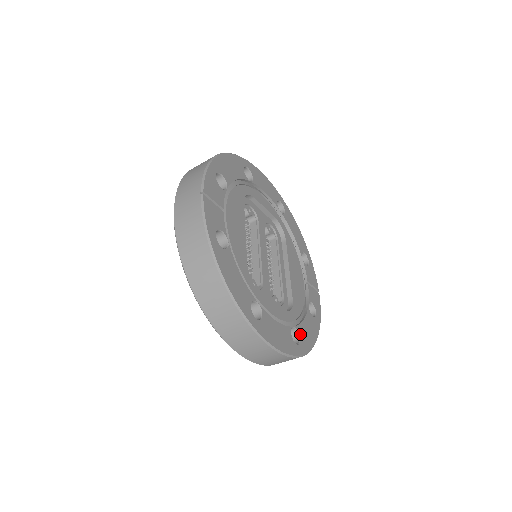
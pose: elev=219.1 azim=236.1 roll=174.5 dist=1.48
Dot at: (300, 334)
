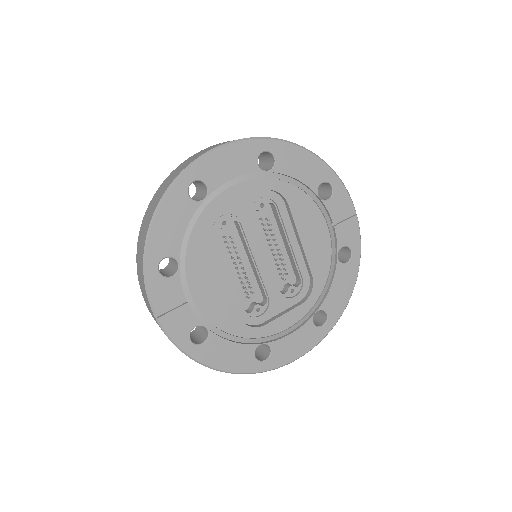
Dot at: (327, 309)
